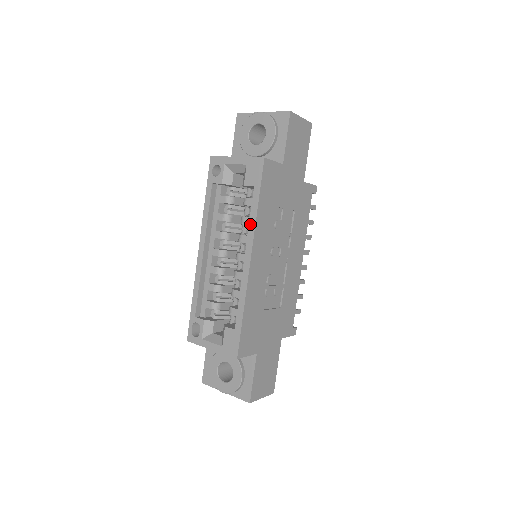
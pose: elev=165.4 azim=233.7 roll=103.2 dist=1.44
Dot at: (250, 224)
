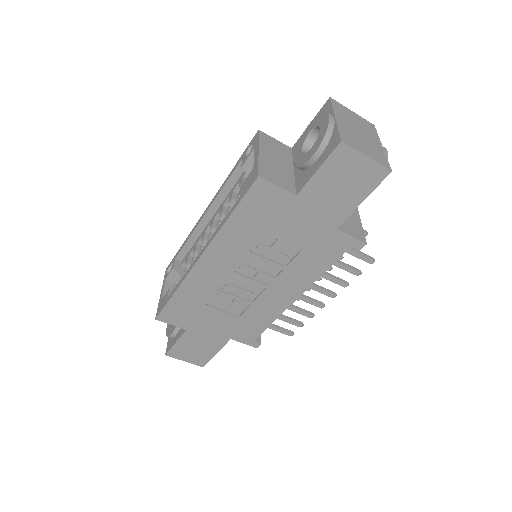
Dot at: (217, 228)
